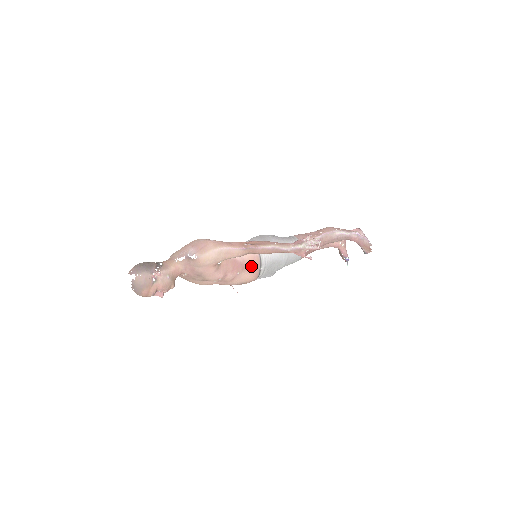
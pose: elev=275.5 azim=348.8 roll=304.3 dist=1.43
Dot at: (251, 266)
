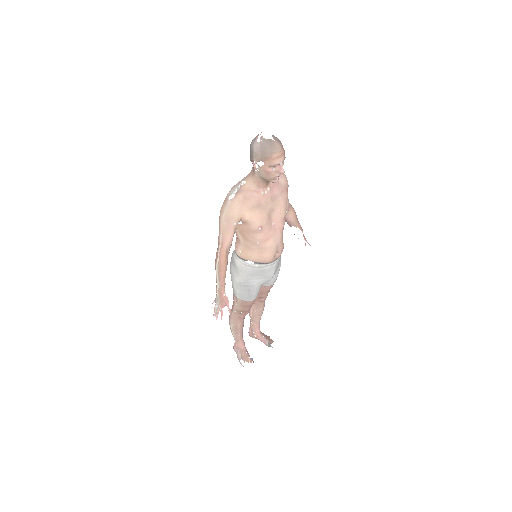
Dot at: occluded
